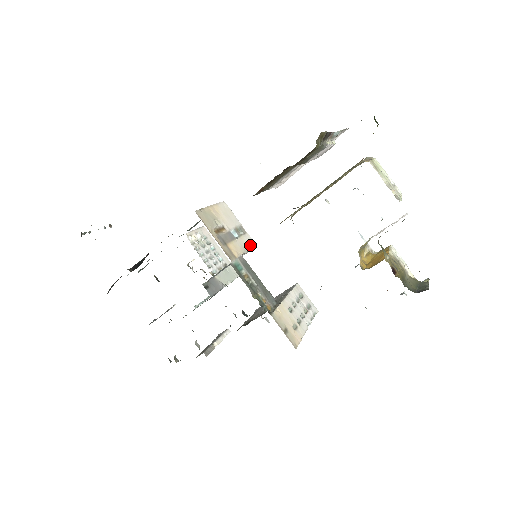
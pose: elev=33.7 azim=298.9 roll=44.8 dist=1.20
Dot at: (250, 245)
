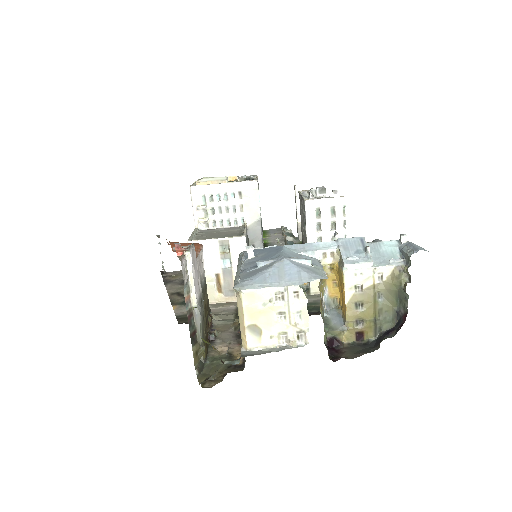
Dot at: (243, 249)
